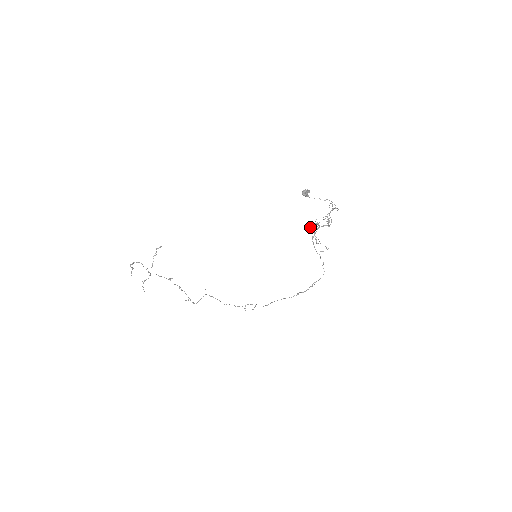
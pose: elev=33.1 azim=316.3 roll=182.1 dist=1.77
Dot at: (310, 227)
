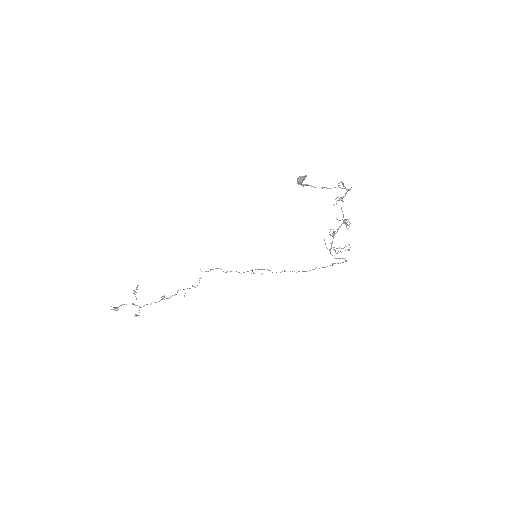
Dot at: occluded
